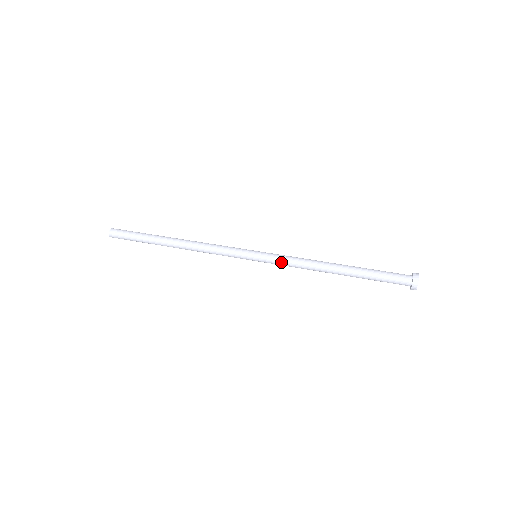
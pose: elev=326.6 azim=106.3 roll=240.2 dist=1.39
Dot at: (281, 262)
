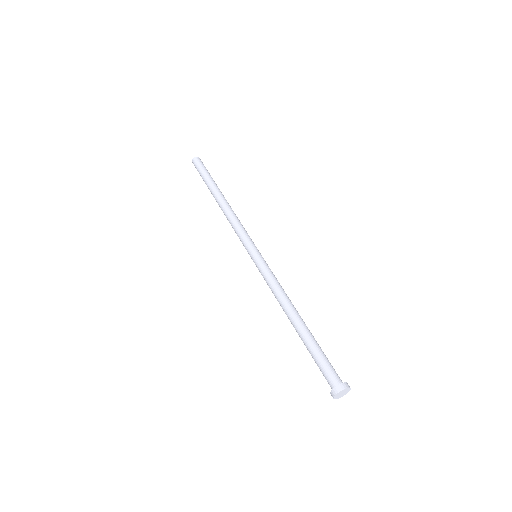
Dot at: (266, 274)
